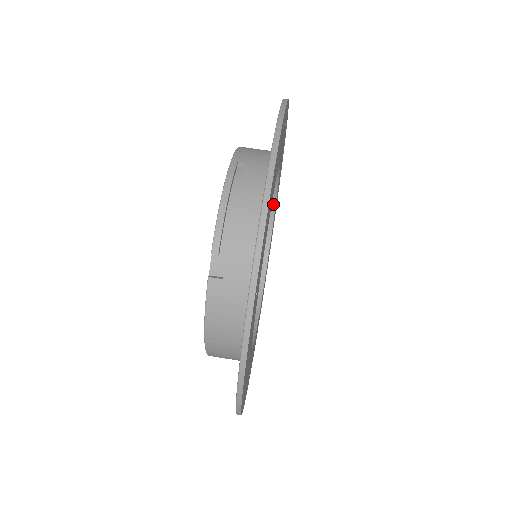
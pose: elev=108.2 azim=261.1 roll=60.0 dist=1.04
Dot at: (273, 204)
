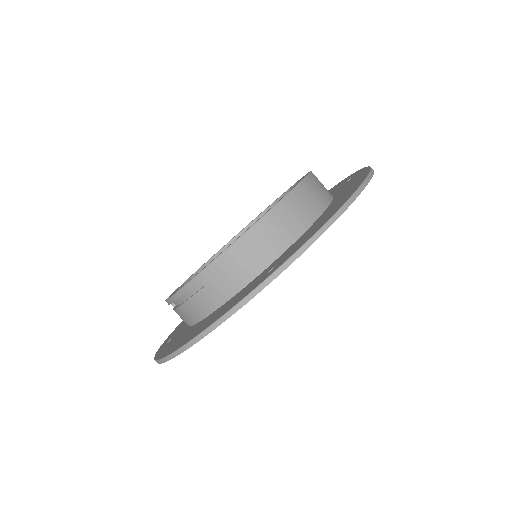
Dot at: occluded
